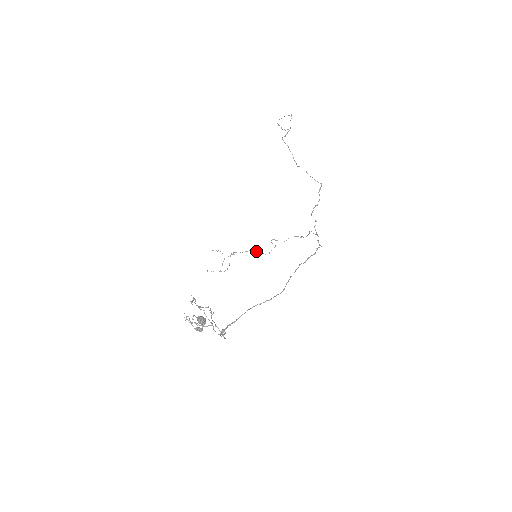
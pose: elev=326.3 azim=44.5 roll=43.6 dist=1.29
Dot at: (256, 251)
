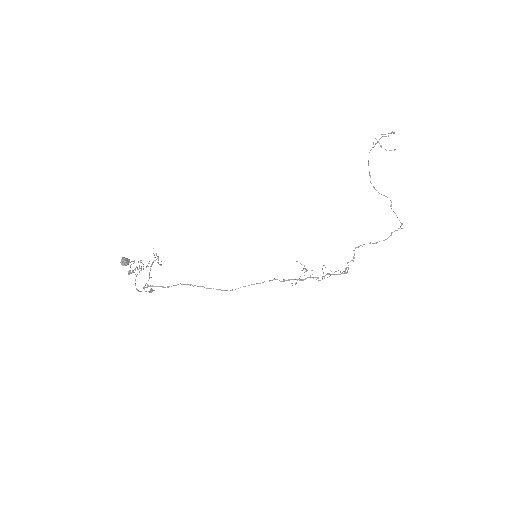
Dot at: occluded
